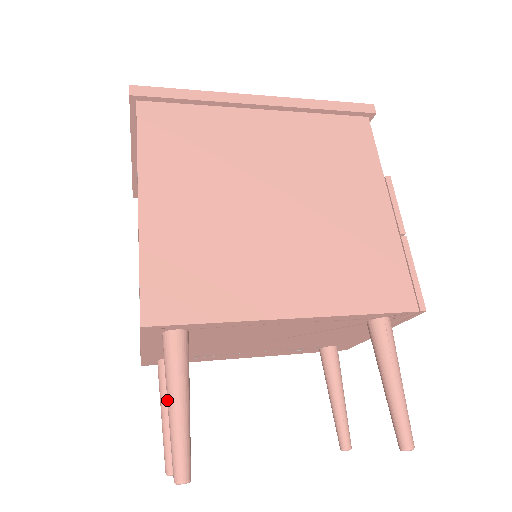
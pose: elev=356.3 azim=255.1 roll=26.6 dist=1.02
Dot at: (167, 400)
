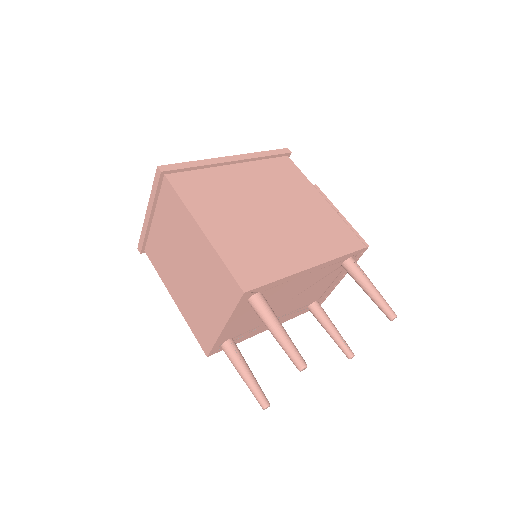
Dot at: (272, 332)
